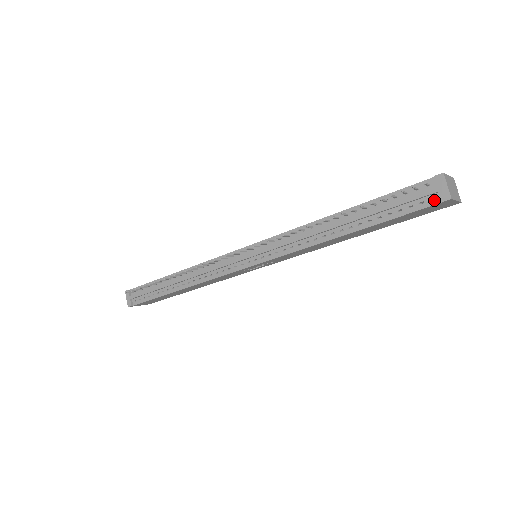
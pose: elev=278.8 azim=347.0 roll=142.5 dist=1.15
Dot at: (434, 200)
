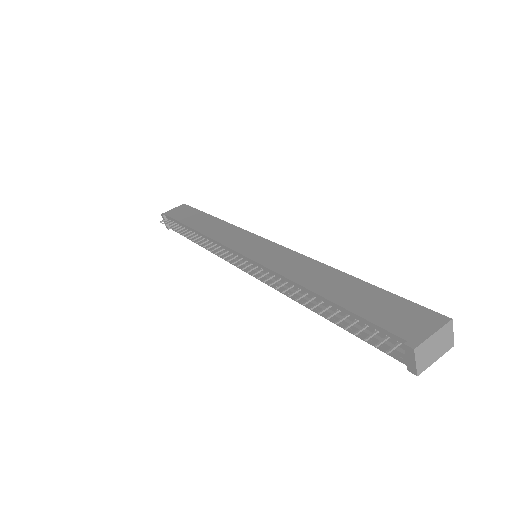
Dot at: (402, 359)
